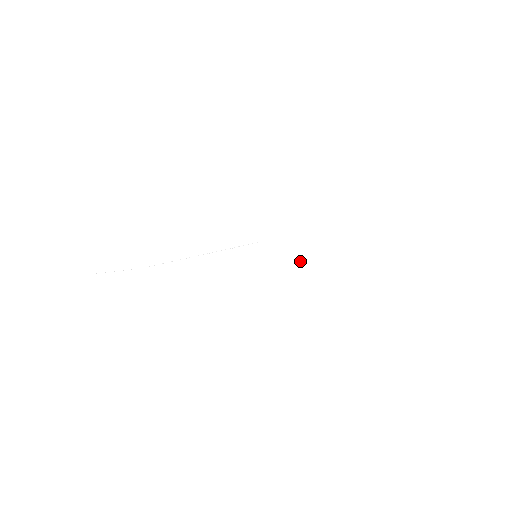
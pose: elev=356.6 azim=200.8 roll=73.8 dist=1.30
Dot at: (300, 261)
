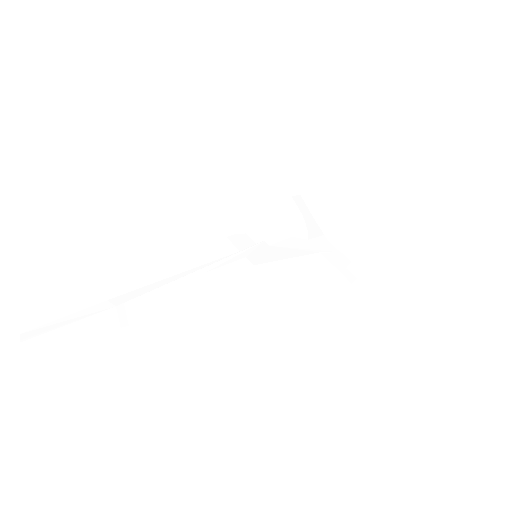
Dot at: (298, 249)
